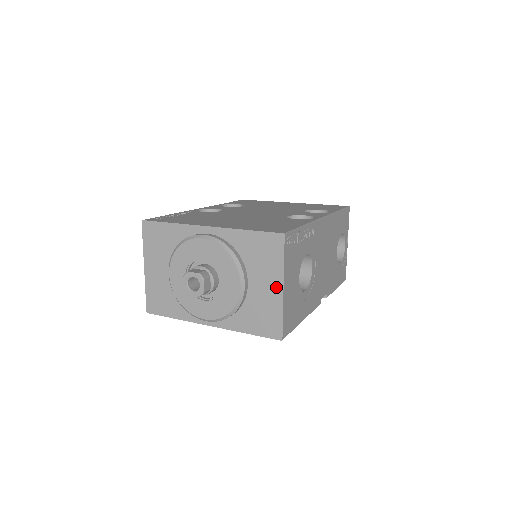
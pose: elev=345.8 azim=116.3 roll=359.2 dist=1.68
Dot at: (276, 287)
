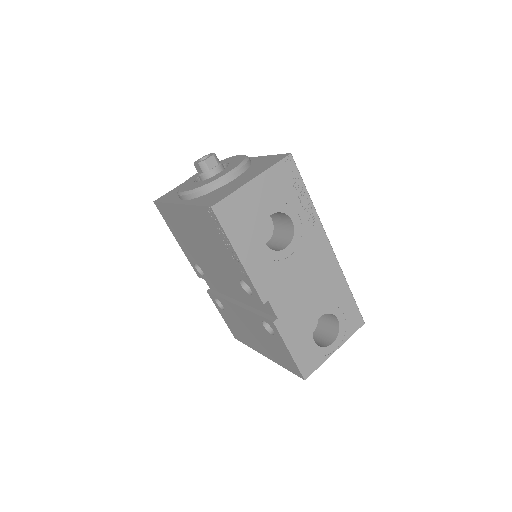
Dot at: (250, 178)
